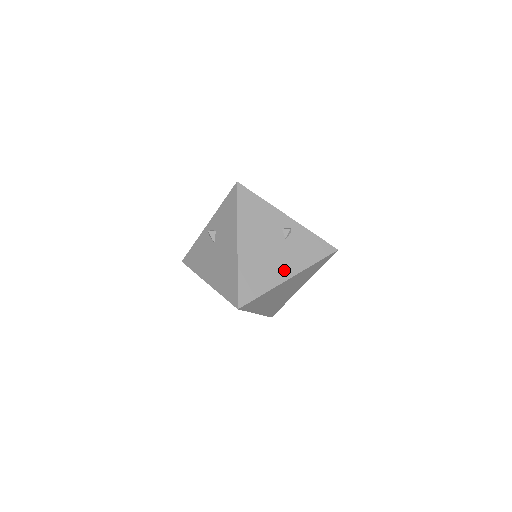
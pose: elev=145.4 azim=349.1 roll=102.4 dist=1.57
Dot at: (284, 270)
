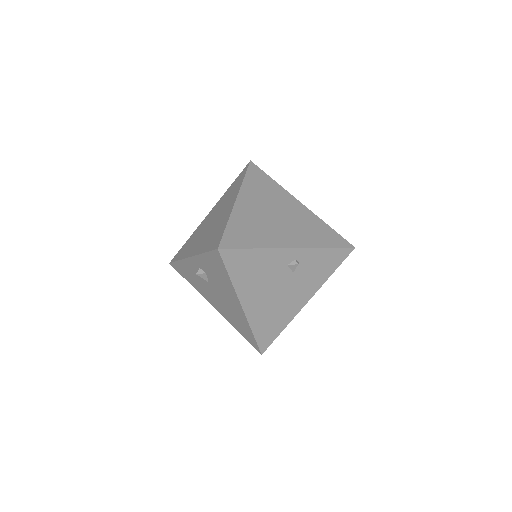
Dot at: (299, 300)
